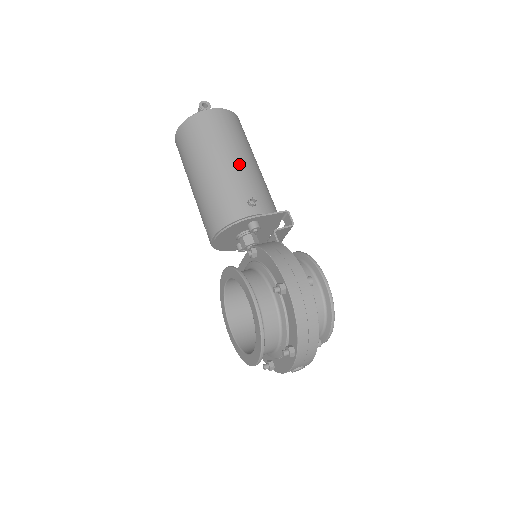
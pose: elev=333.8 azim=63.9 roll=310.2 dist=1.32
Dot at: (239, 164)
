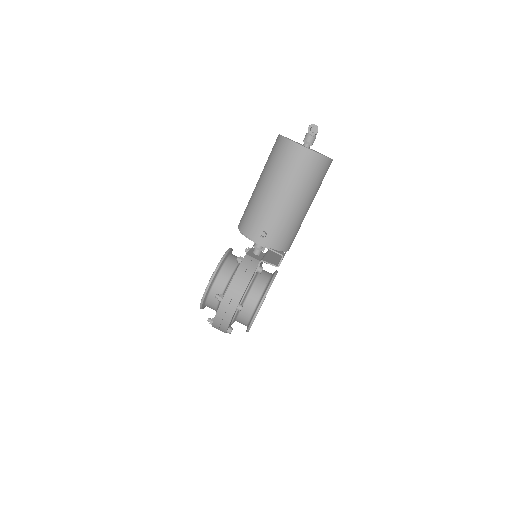
Dot at: (280, 203)
